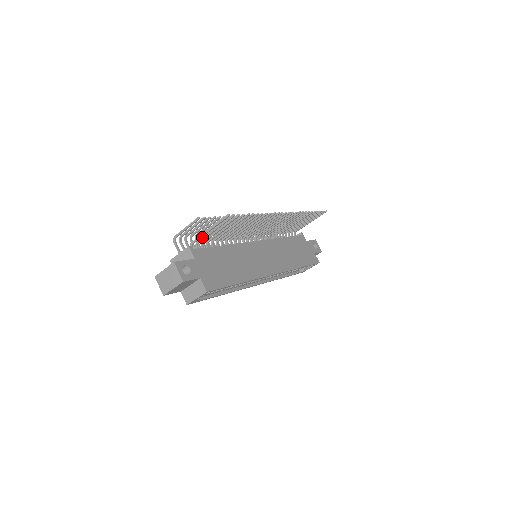
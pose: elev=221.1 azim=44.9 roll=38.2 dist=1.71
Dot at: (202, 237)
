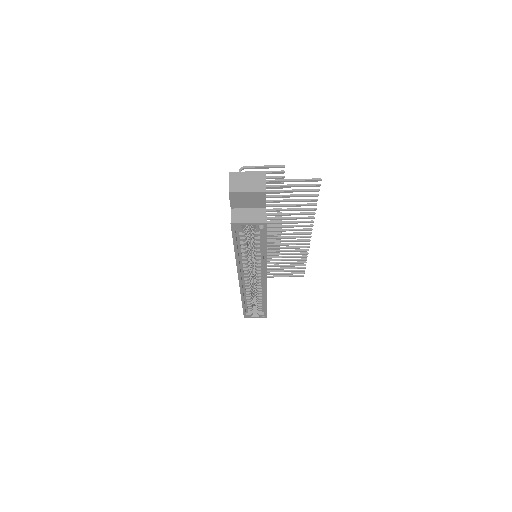
Dot at: occluded
